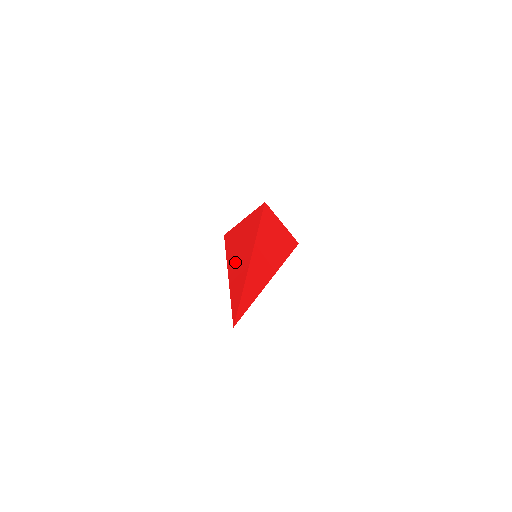
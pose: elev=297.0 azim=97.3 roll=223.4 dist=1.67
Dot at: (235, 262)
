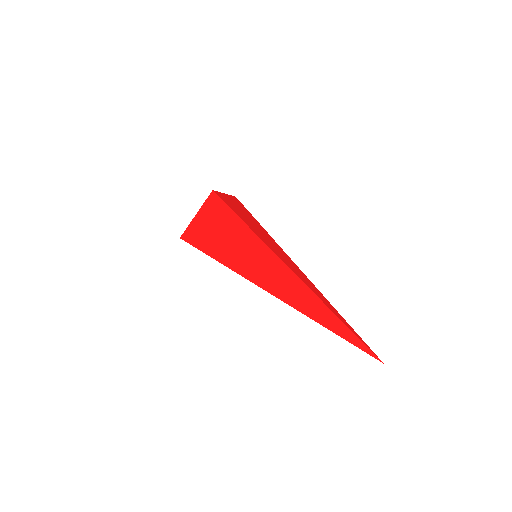
Dot at: (285, 292)
